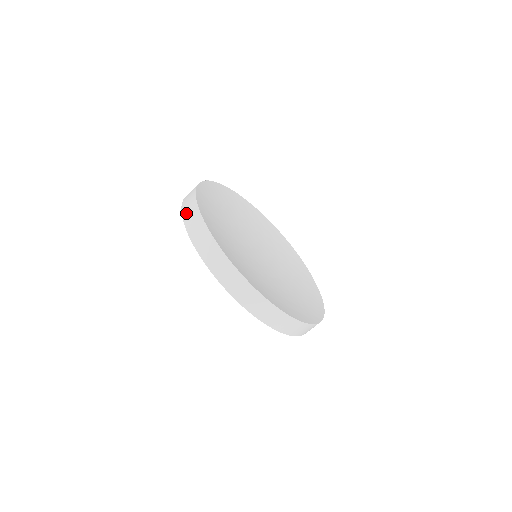
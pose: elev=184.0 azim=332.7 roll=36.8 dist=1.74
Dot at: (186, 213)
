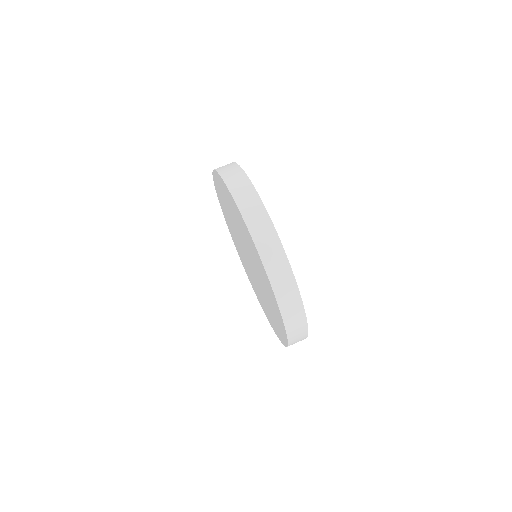
Dot at: (257, 232)
